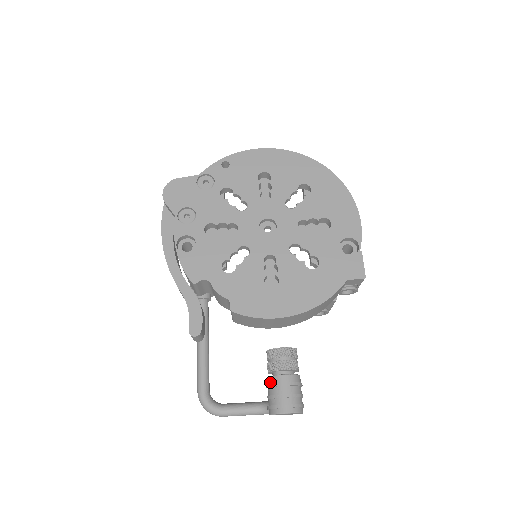
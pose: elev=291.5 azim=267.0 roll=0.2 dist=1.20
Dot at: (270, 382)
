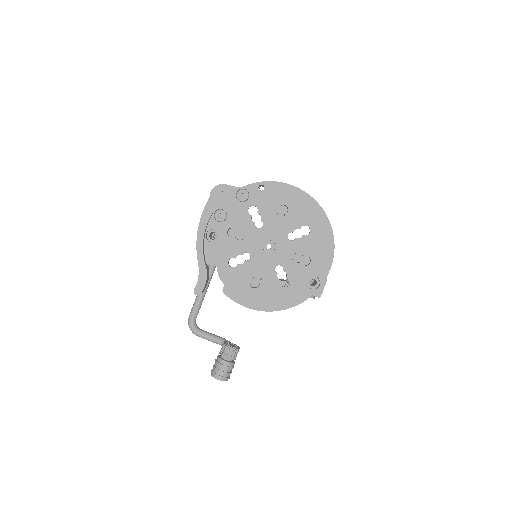
Dot at: (217, 360)
